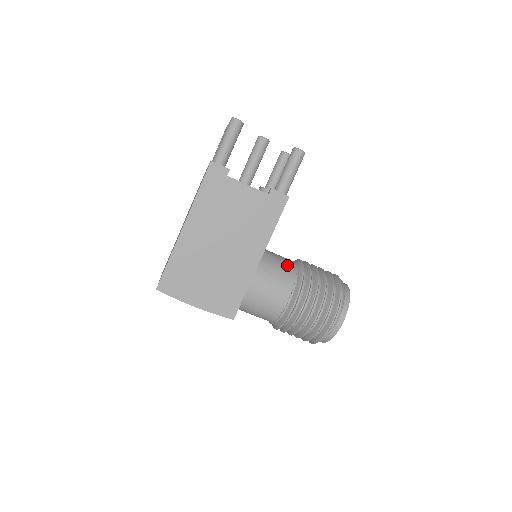
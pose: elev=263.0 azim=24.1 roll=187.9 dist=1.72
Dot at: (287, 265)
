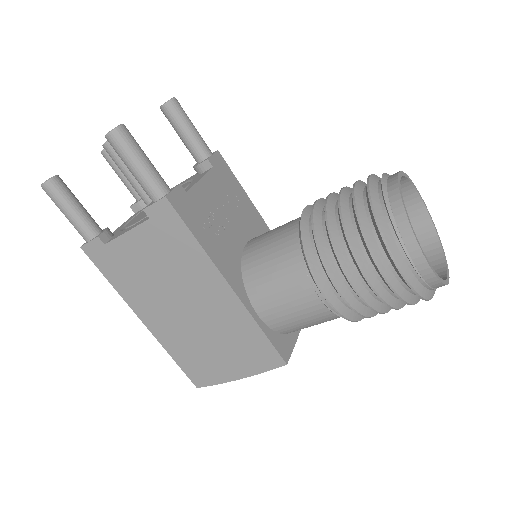
Dot at: (282, 246)
